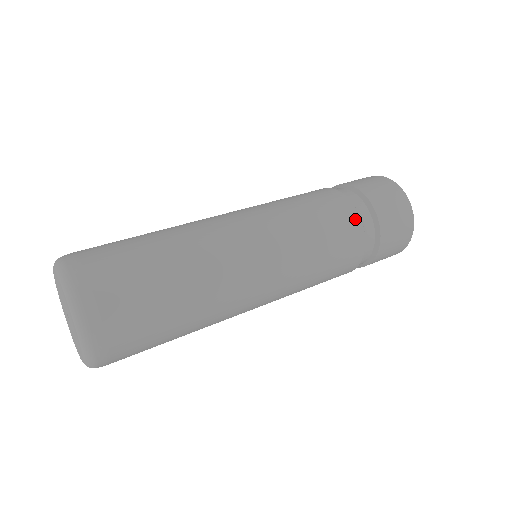
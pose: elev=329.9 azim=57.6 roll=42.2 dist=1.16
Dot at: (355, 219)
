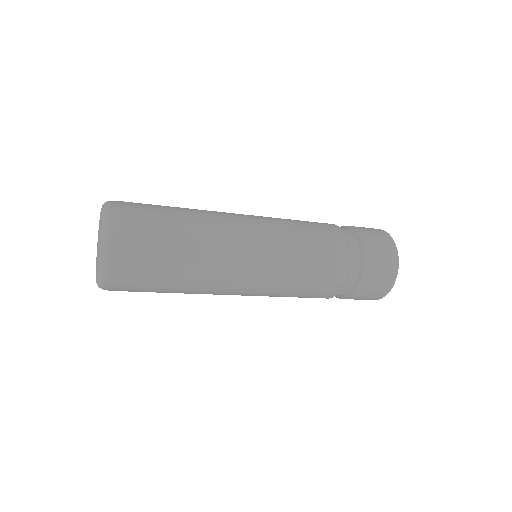
Dot at: occluded
